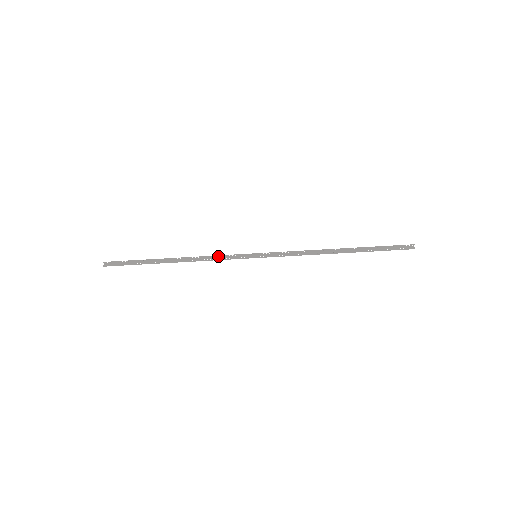
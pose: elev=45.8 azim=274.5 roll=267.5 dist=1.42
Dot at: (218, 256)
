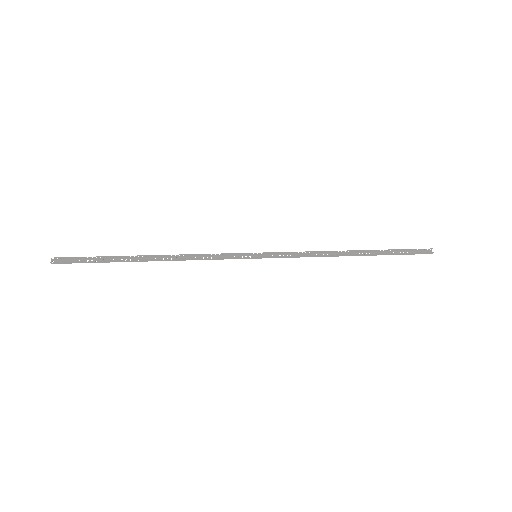
Dot at: (208, 254)
